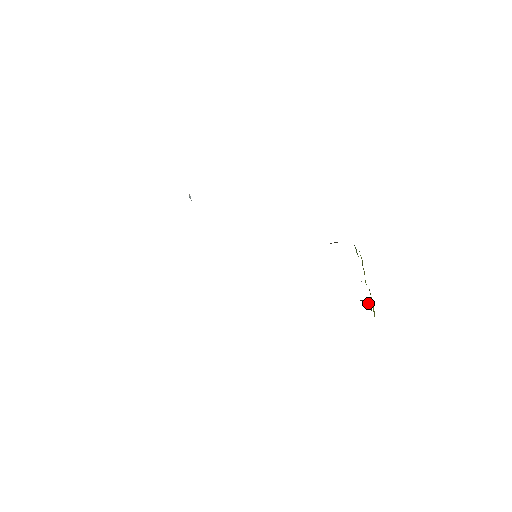
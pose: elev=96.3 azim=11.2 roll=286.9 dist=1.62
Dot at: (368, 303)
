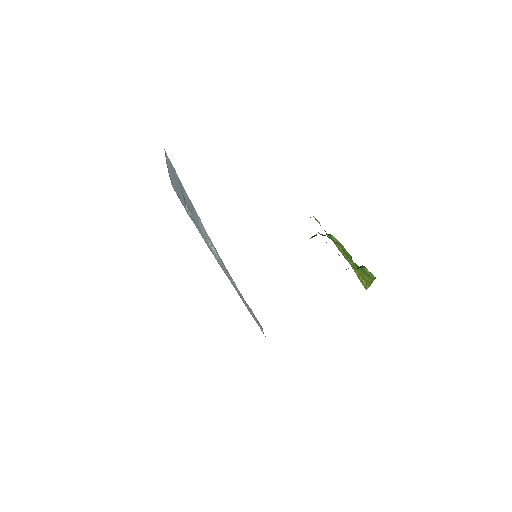
Dot at: (365, 268)
